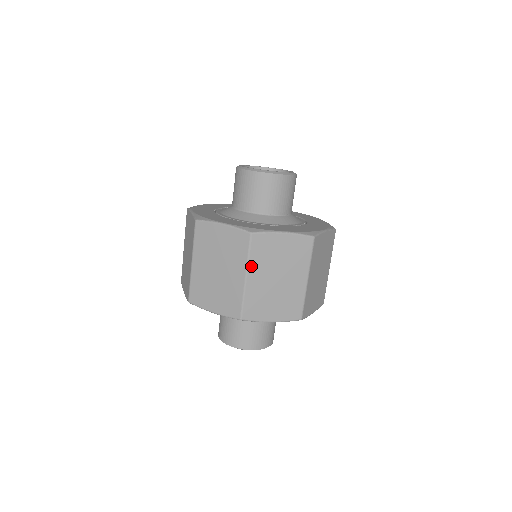
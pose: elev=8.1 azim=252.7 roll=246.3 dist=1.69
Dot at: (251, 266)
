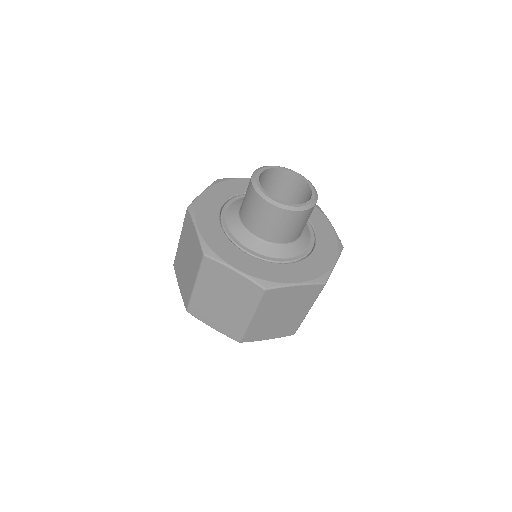
Dot at: (259, 310)
